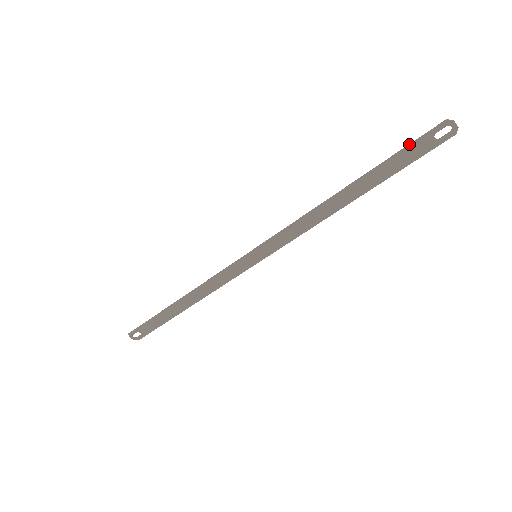
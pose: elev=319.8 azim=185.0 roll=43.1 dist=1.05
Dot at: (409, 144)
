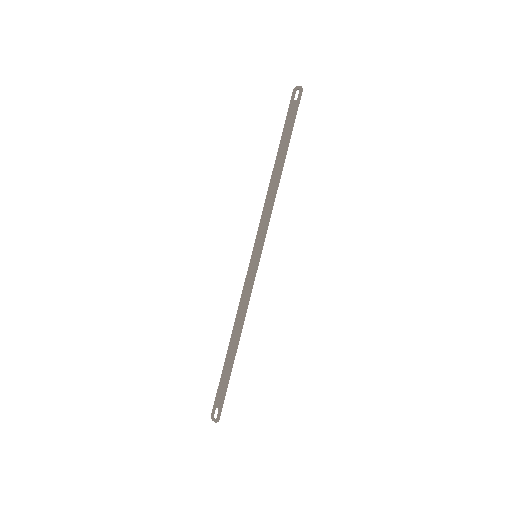
Dot at: (287, 115)
